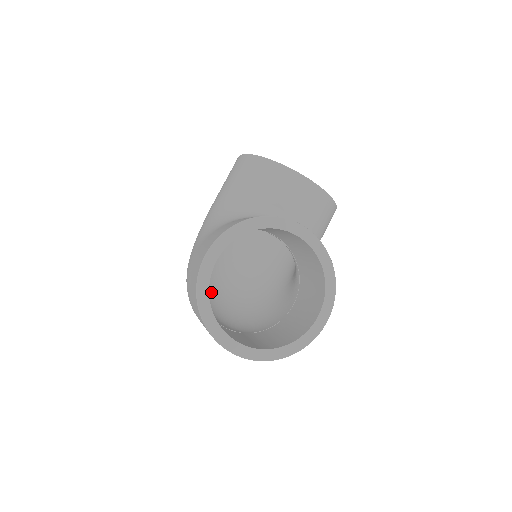
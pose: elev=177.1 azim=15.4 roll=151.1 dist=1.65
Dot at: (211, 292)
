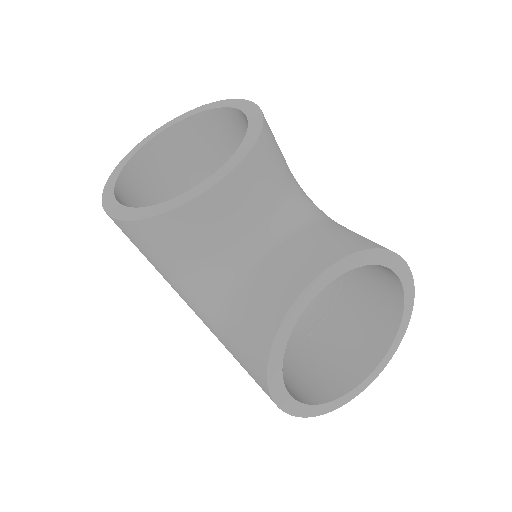
Dot at: occluded
